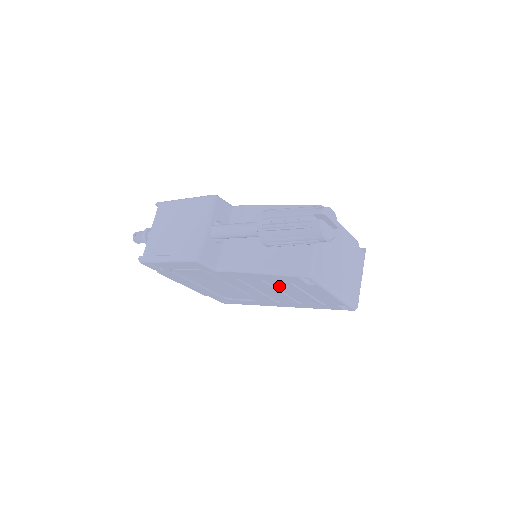
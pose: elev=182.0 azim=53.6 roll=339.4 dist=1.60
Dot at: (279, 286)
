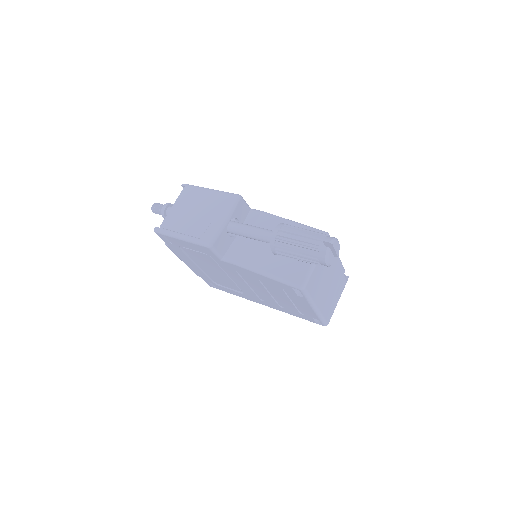
Dot at: (271, 288)
